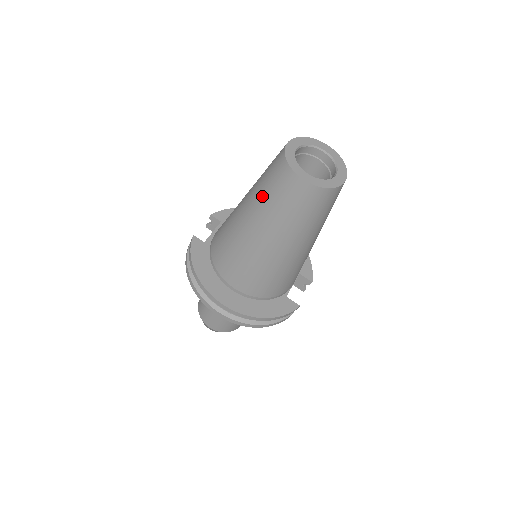
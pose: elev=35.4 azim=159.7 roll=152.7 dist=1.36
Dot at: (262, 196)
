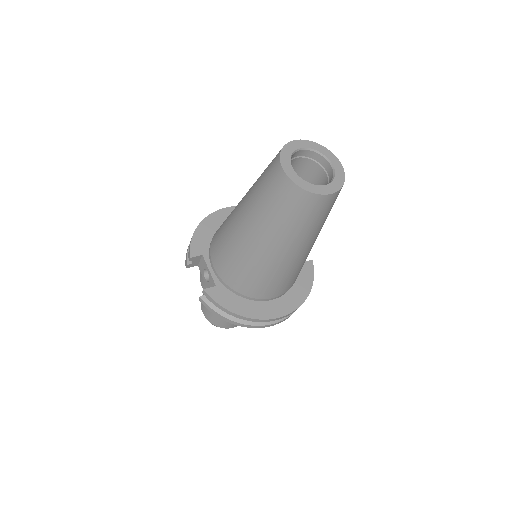
Dot at: (285, 227)
